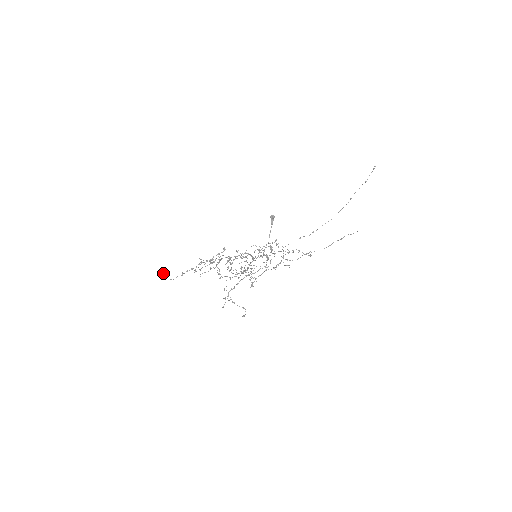
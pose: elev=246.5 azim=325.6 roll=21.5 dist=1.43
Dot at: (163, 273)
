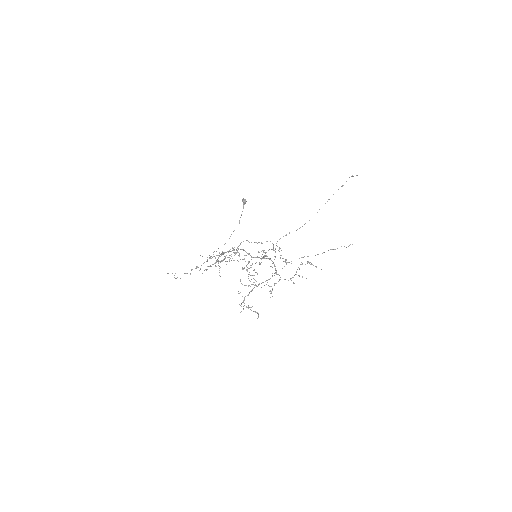
Dot at: occluded
